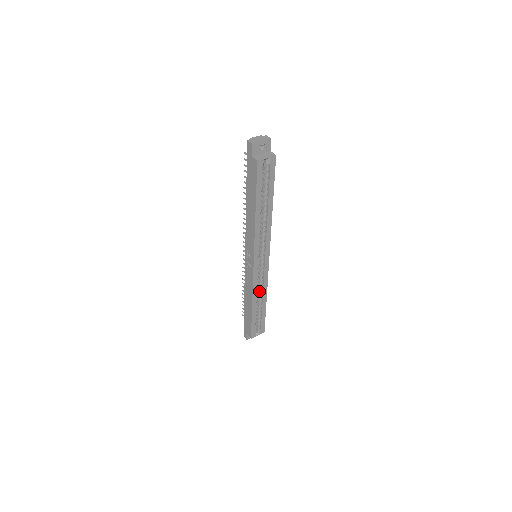
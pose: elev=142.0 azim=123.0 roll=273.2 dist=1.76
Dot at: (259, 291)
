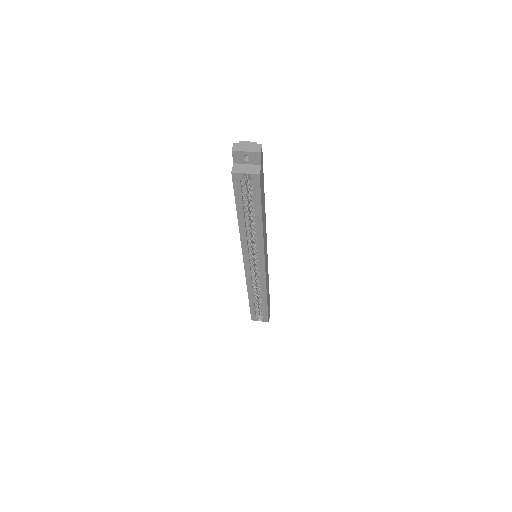
Dot at: (258, 287)
